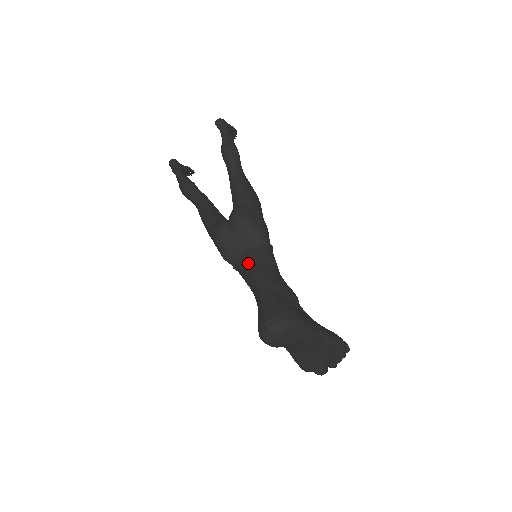
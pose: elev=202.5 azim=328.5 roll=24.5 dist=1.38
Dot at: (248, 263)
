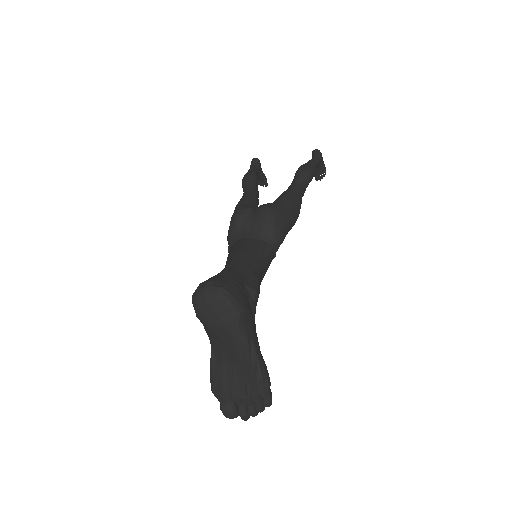
Dot at: (242, 244)
